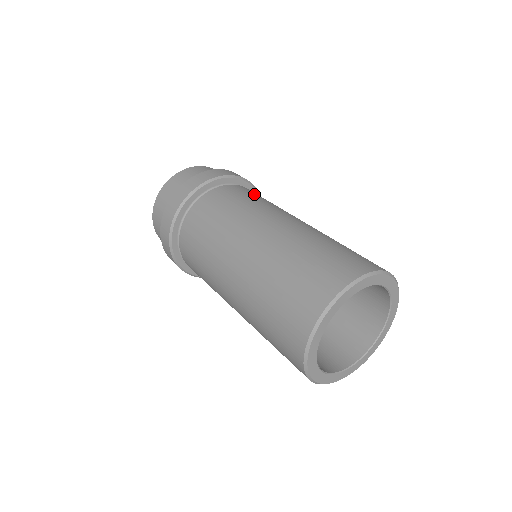
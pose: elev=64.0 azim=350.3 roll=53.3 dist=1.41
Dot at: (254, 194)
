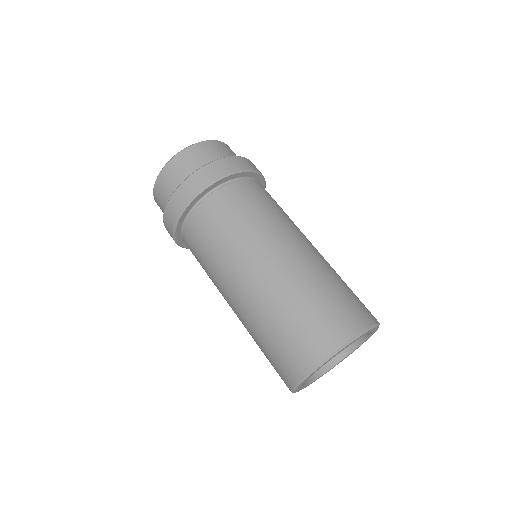
Dot at: occluded
